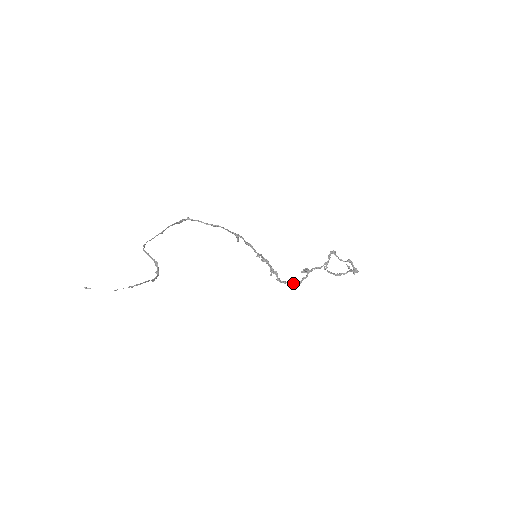
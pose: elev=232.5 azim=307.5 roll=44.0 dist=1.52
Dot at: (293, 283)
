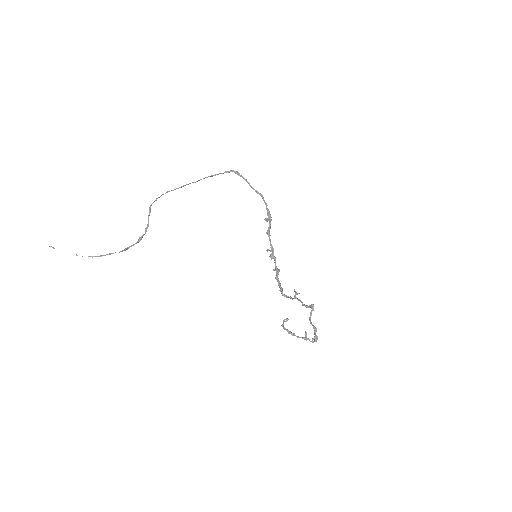
Dot at: occluded
